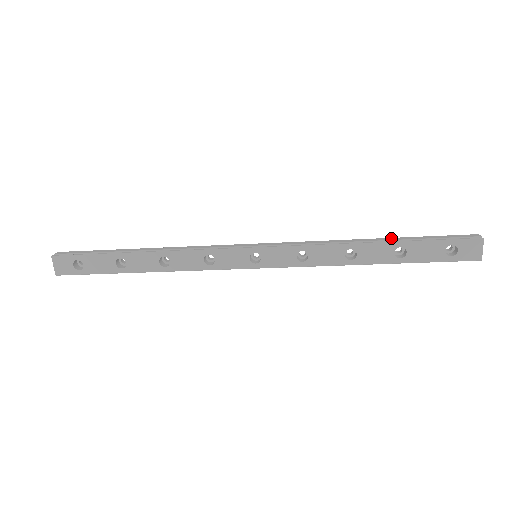
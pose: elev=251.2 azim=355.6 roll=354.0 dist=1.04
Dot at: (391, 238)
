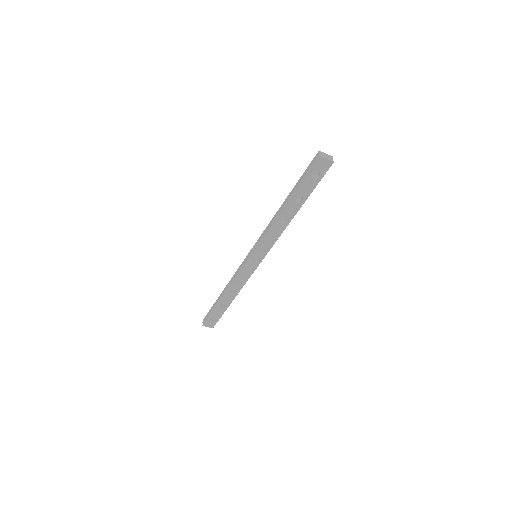
Dot at: (289, 195)
